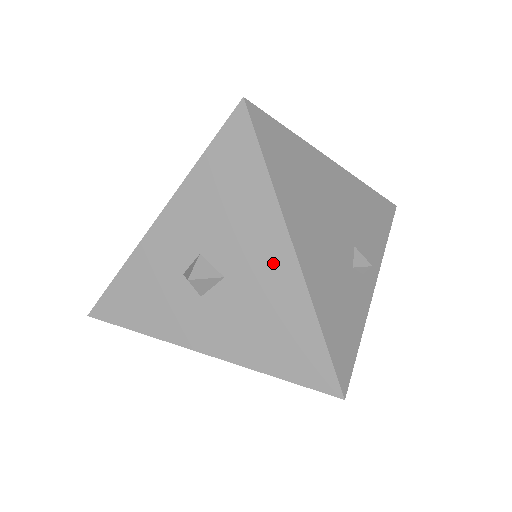
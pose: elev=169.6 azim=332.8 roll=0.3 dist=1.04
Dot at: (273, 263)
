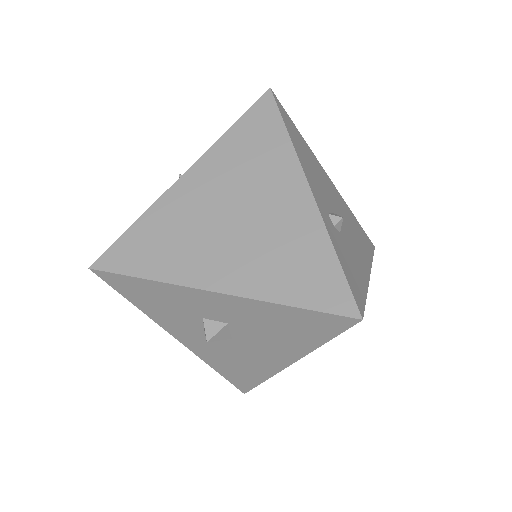
Dot at: (271, 358)
